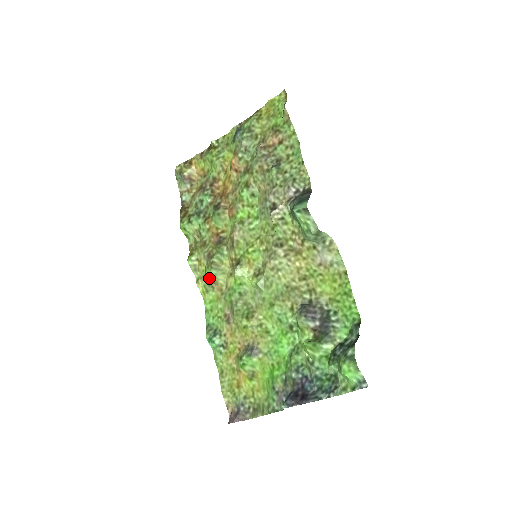
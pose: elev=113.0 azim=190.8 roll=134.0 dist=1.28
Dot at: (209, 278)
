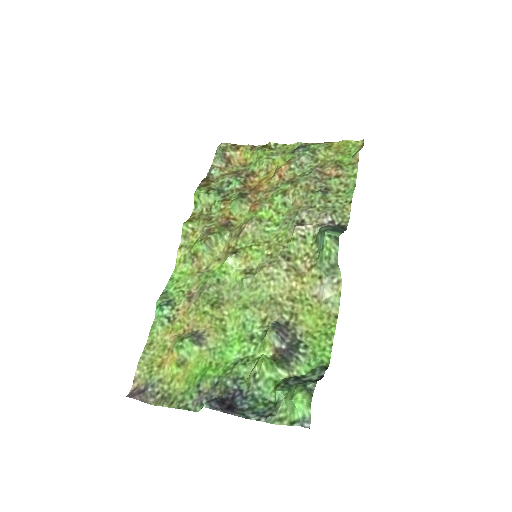
Dot at: (195, 250)
